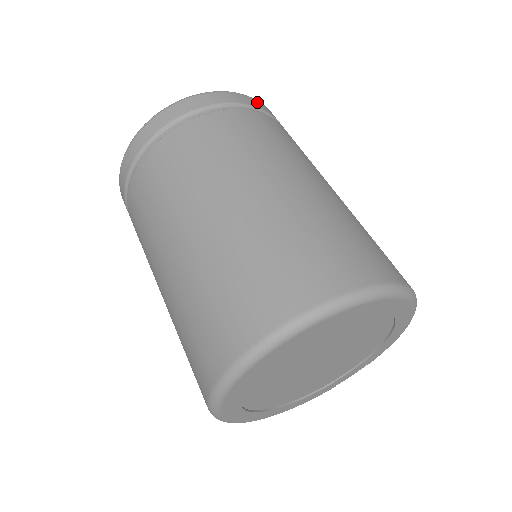
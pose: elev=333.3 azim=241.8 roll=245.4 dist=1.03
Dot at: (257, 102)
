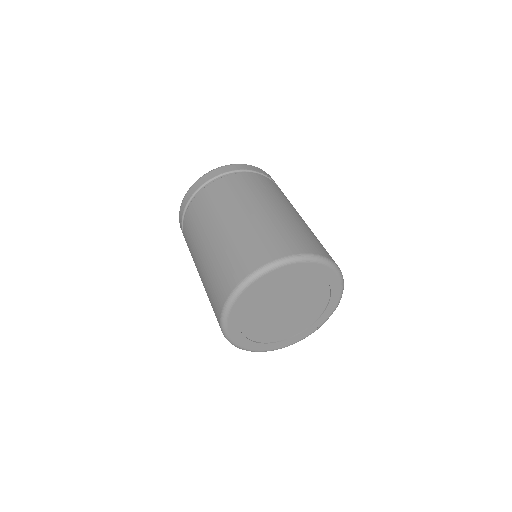
Dot at: (246, 166)
